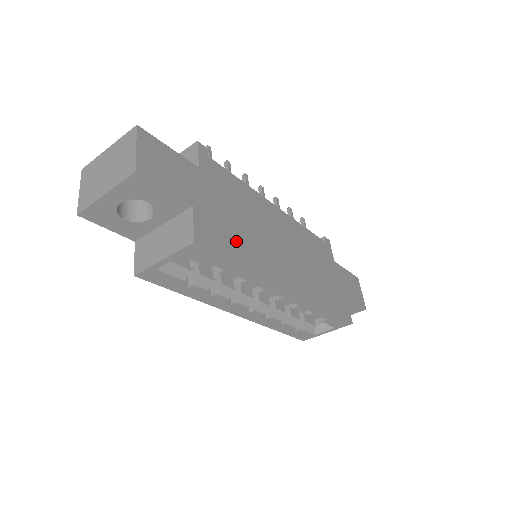
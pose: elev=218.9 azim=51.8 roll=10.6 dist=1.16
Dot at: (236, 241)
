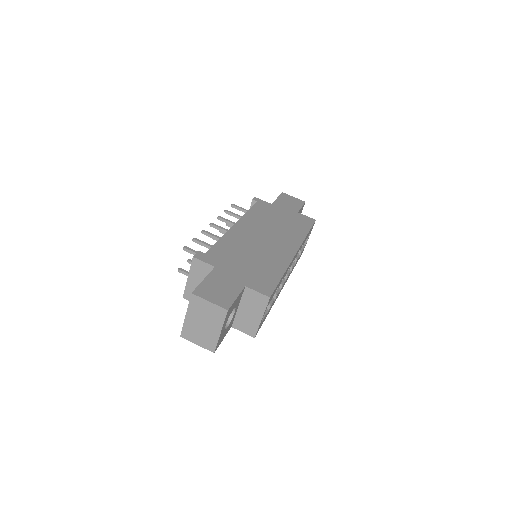
Dot at: (266, 270)
